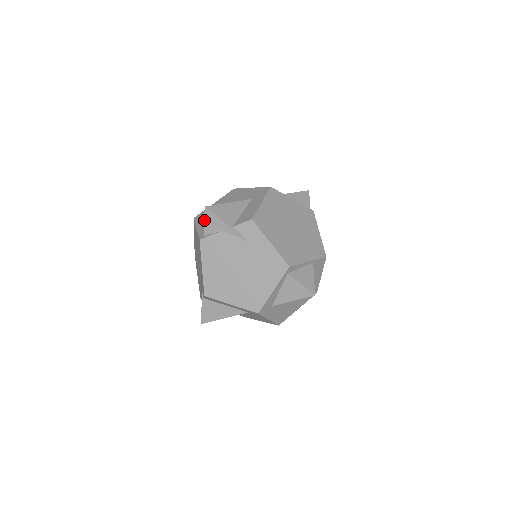
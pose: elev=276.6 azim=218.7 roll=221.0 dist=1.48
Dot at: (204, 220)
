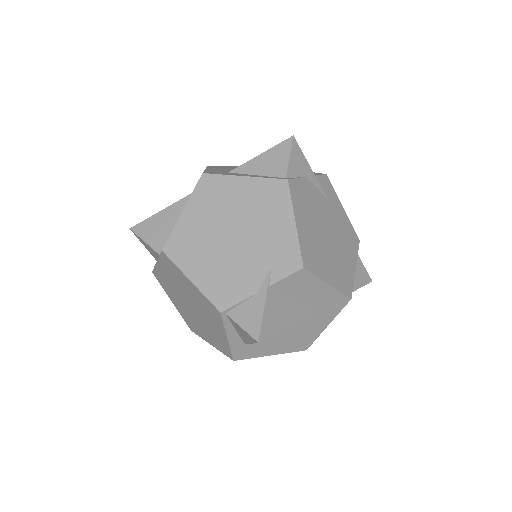
Dot at: (290, 154)
